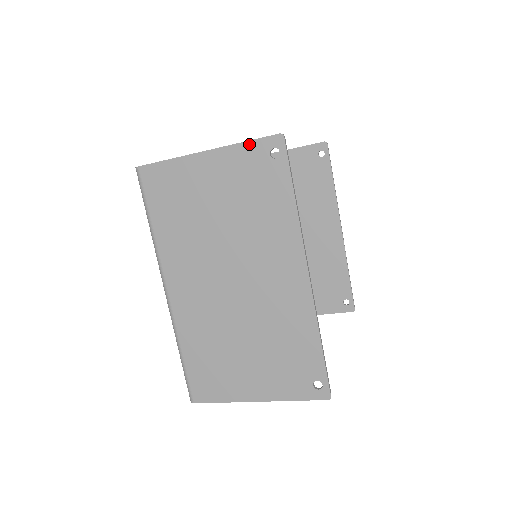
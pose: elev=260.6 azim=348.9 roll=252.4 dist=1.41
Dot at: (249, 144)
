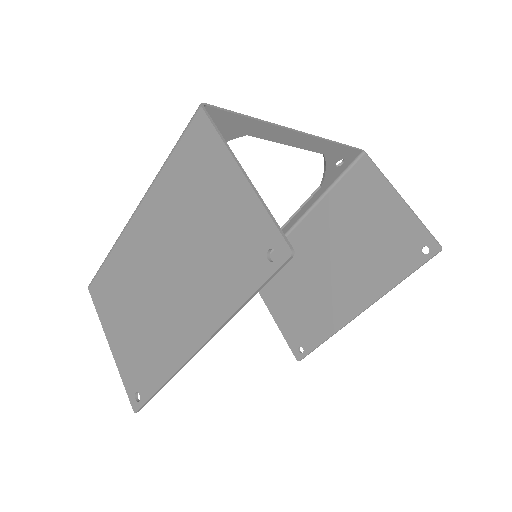
Dot at: (268, 219)
